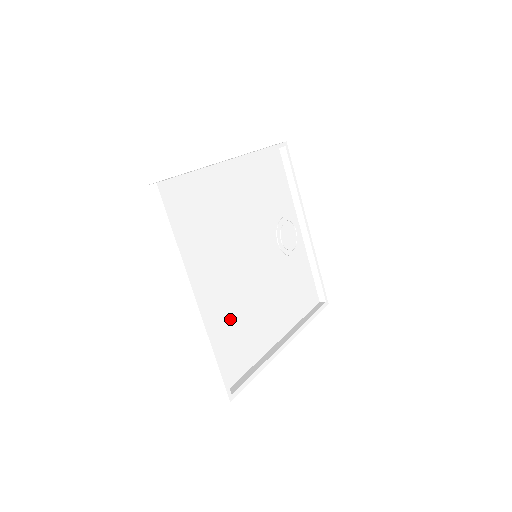
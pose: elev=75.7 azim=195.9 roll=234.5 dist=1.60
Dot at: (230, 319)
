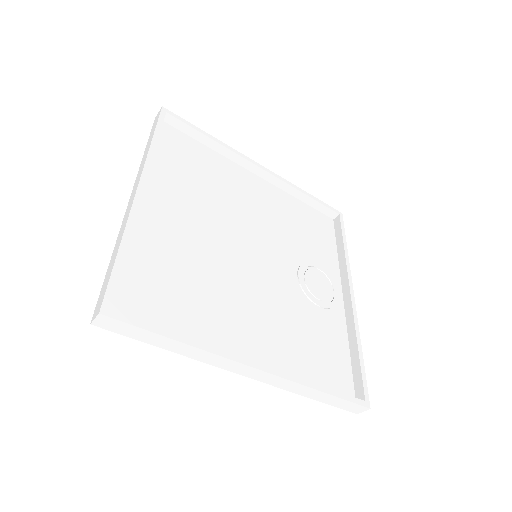
Dot at: (177, 262)
